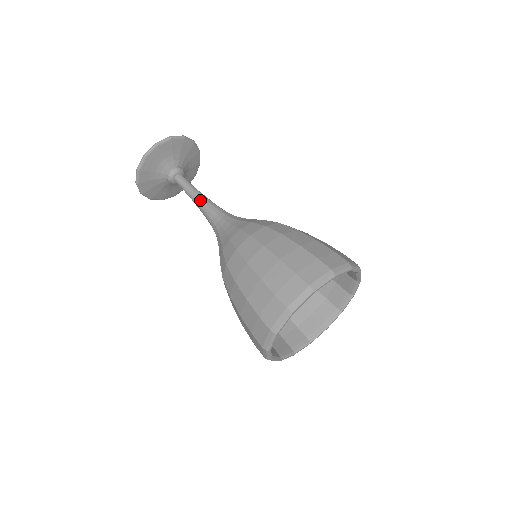
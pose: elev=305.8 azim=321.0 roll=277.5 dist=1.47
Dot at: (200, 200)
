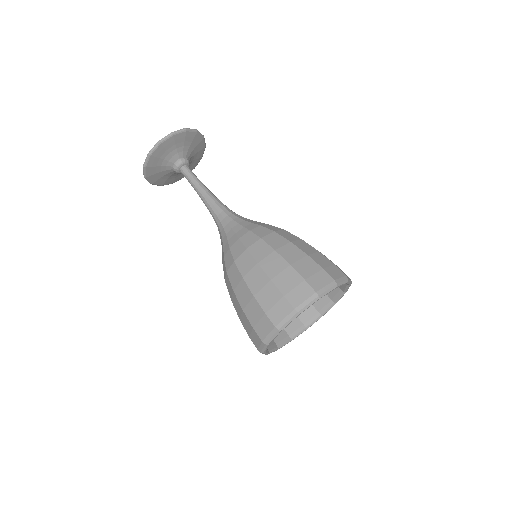
Dot at: (206, 194)
